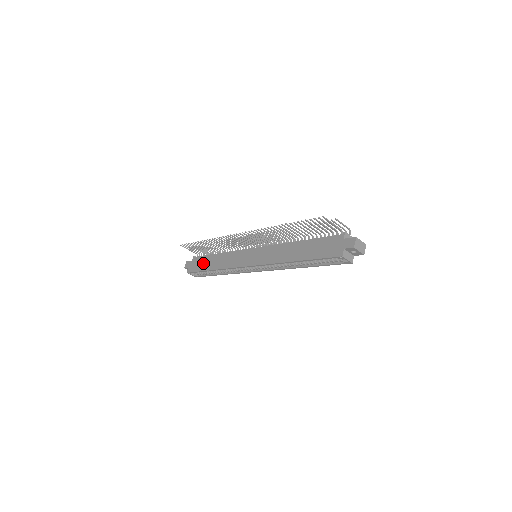
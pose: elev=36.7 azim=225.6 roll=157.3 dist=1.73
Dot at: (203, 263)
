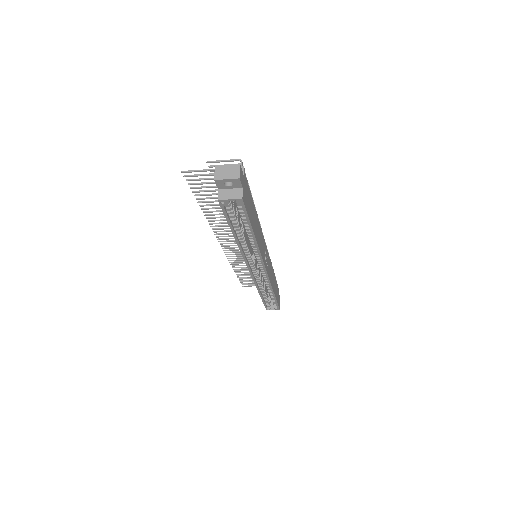
Dot at: occluded
